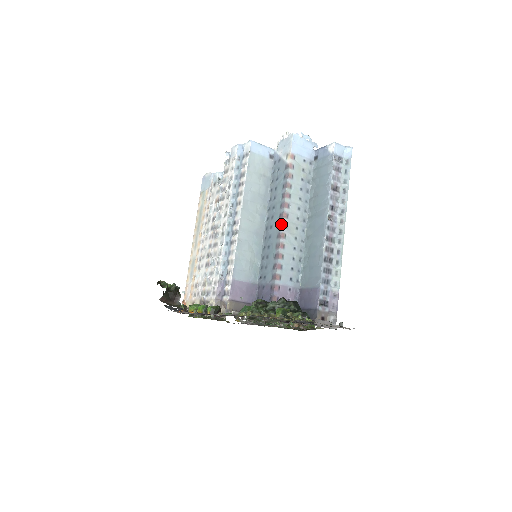
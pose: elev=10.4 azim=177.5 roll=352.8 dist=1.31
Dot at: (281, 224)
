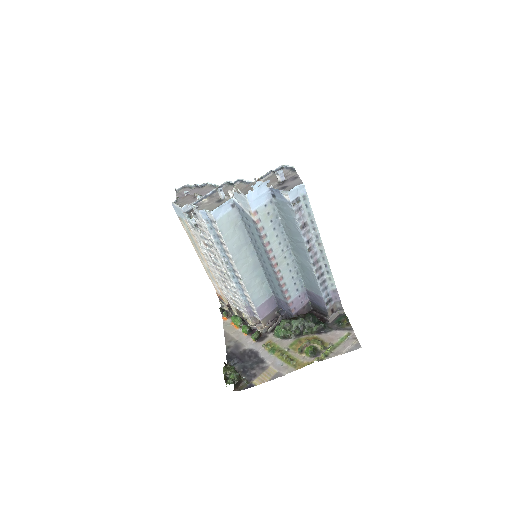
Dot at: (273, 266)
